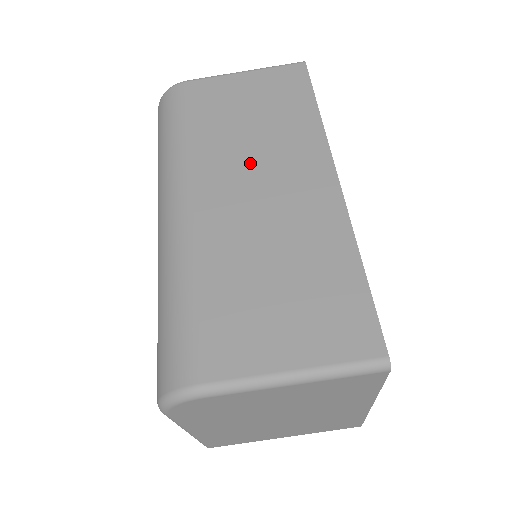
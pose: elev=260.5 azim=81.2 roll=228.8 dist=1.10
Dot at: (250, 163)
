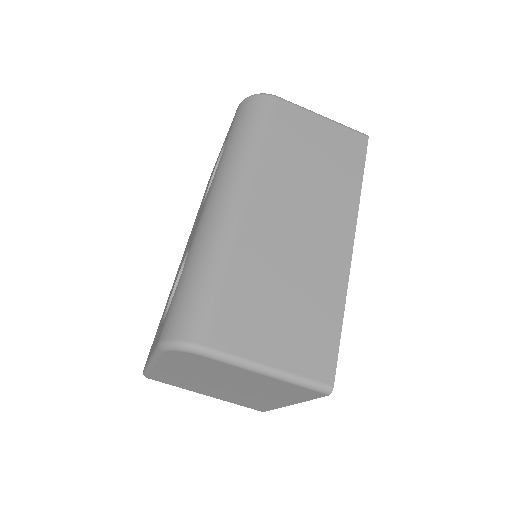
Dot at: (299, 197)
